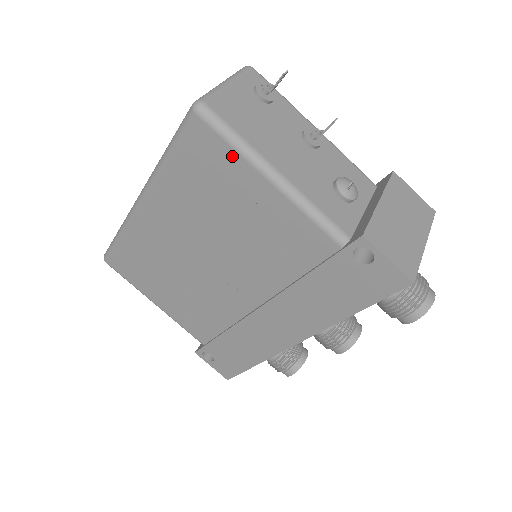
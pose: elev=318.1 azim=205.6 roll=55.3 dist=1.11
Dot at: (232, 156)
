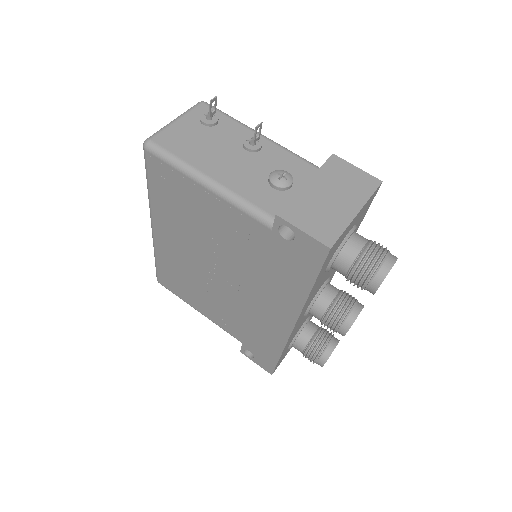
Dot at: (177, 174)
